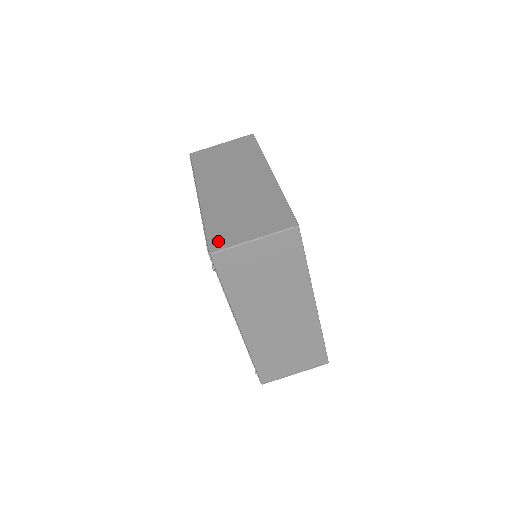
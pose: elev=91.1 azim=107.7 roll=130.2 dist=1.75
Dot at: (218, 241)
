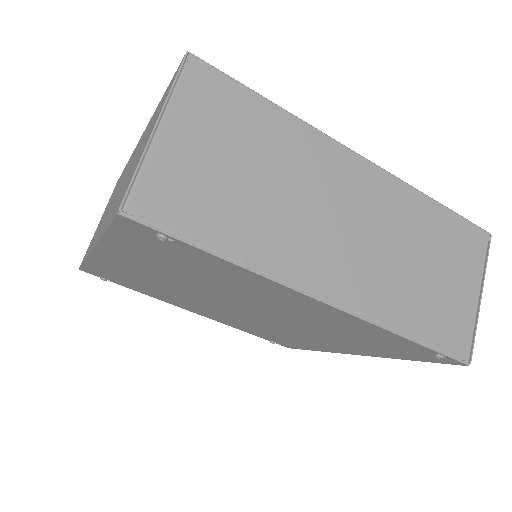
Dot at: (121, 197)
